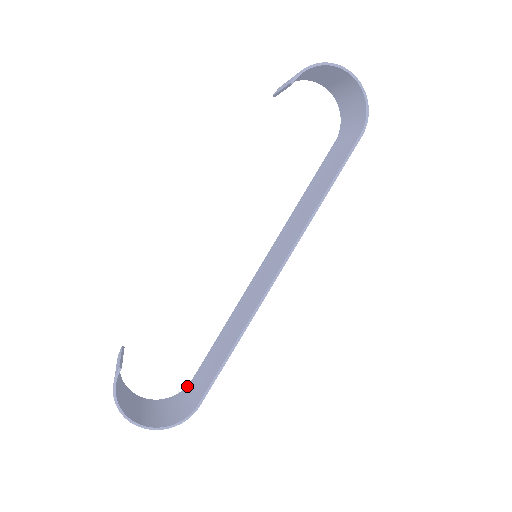
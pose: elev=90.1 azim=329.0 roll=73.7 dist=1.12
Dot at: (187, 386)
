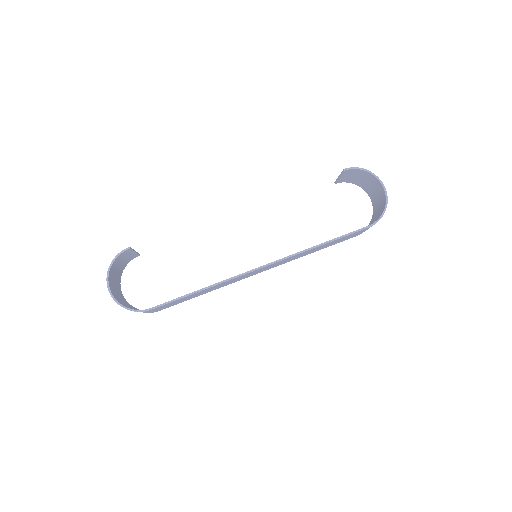
Dot at: occluded
